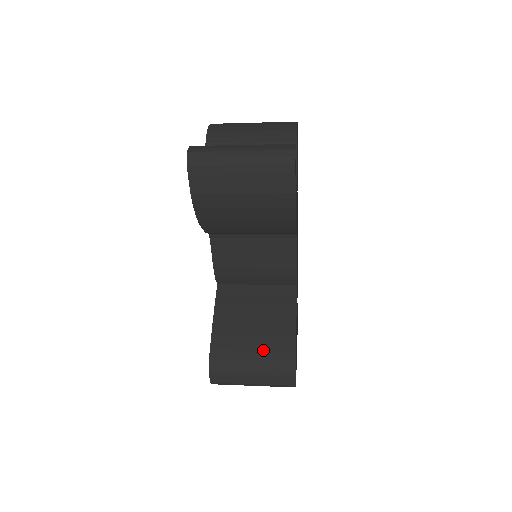
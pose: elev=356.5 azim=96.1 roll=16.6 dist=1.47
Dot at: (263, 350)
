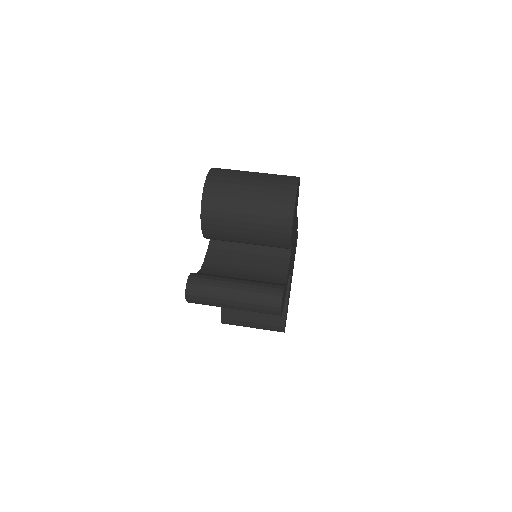
Dot at: (261, 317)
